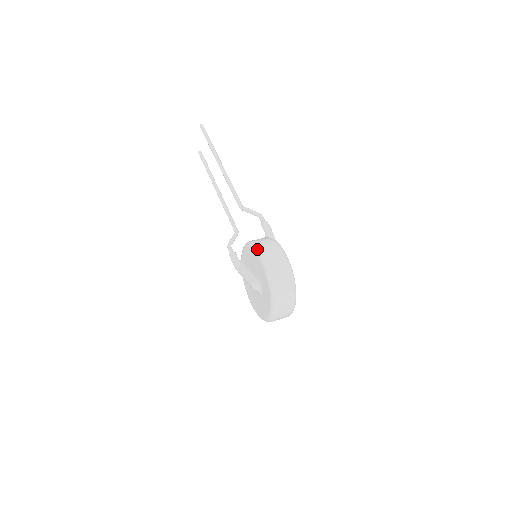
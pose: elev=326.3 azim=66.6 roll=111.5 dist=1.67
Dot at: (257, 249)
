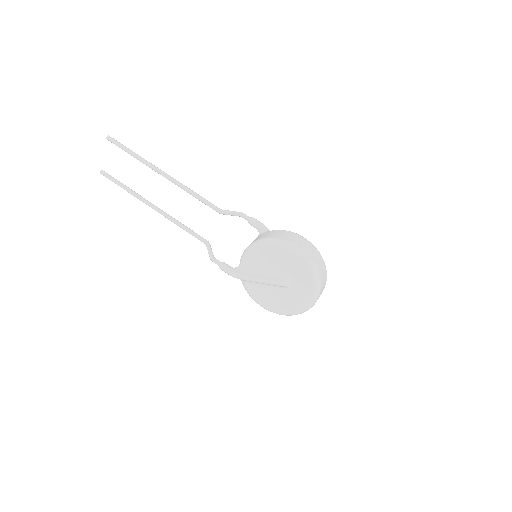
Dot at: (282, 242)
